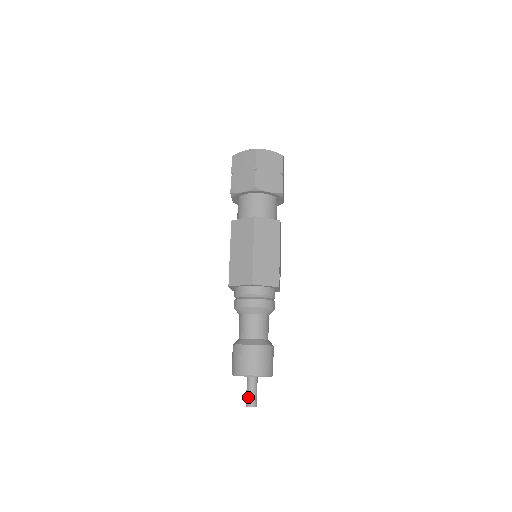
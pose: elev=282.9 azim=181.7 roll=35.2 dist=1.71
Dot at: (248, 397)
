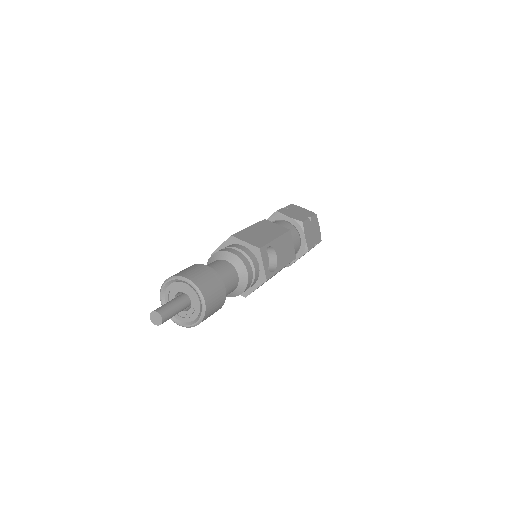
Dot at: (159, 307)
